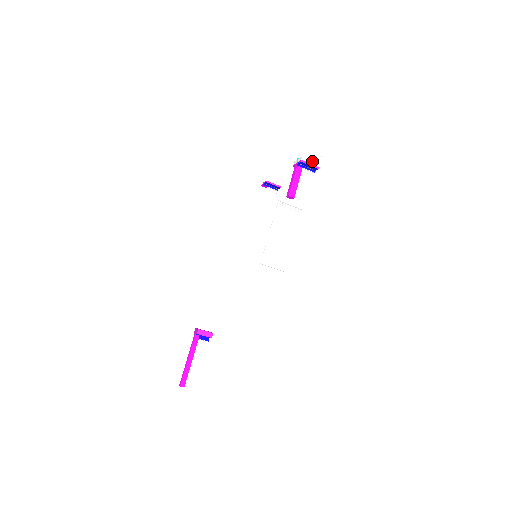
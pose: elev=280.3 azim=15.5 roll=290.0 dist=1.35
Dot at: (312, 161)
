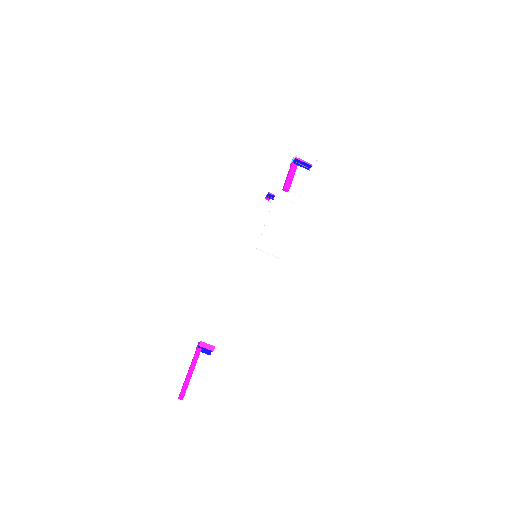
Dot at: (306, 159)
